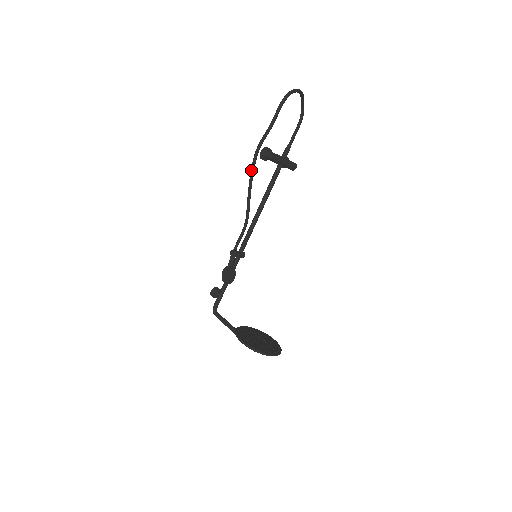
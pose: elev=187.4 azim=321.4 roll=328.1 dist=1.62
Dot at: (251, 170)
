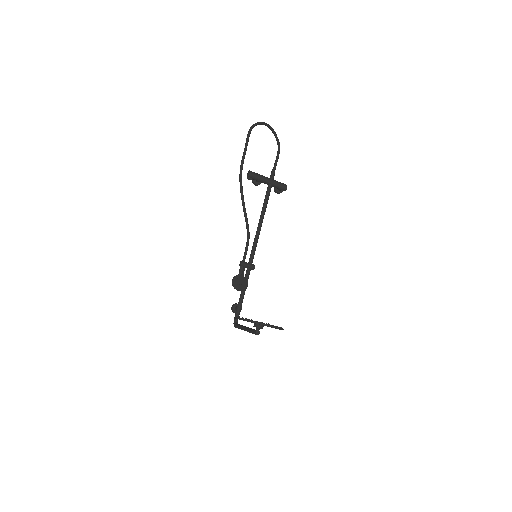
Dot at: (240, 188)
